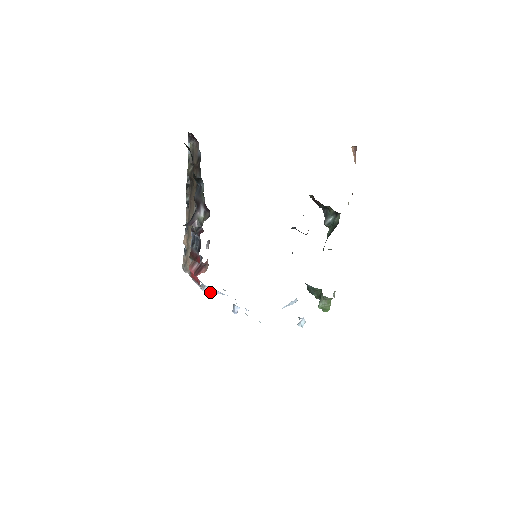
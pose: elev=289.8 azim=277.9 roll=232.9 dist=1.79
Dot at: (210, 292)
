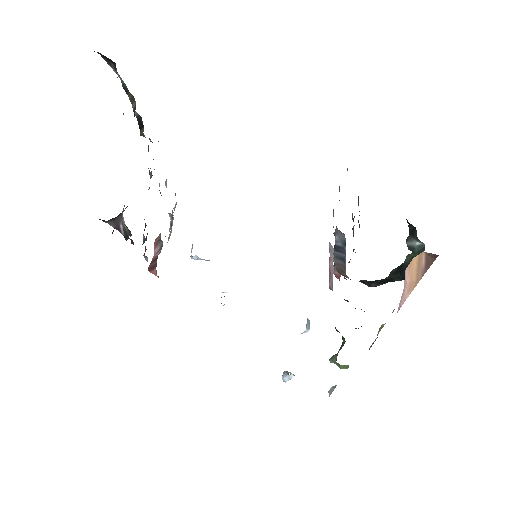
Dot at: (201, 259)
